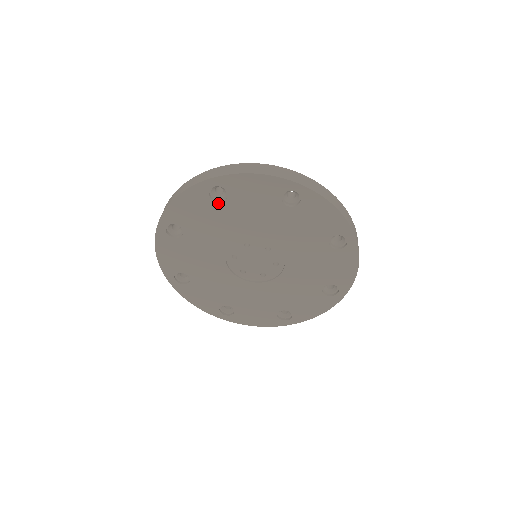
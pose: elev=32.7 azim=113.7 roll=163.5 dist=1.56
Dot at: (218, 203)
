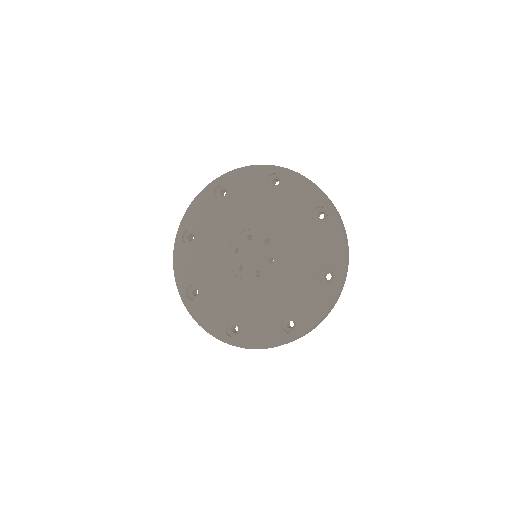
Dot at: (194, 242)
